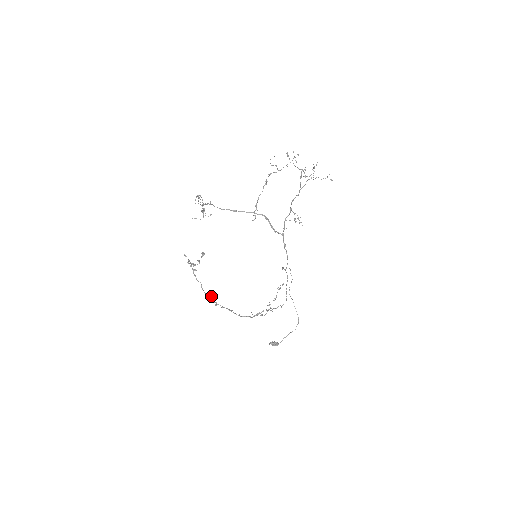
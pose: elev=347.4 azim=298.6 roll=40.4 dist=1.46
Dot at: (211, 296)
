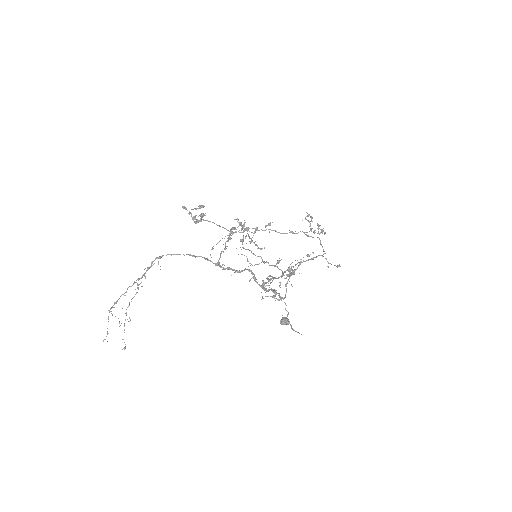
Dot at: occluded
